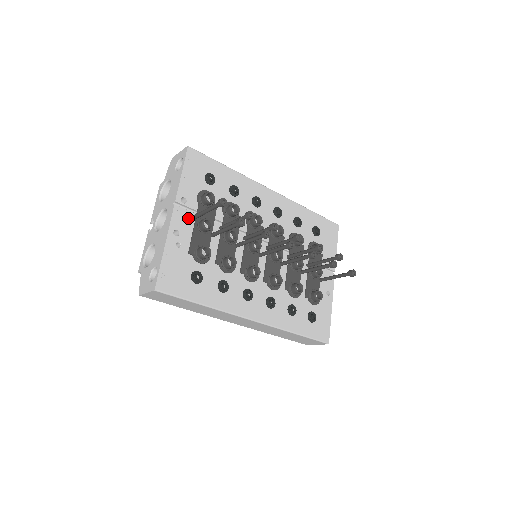
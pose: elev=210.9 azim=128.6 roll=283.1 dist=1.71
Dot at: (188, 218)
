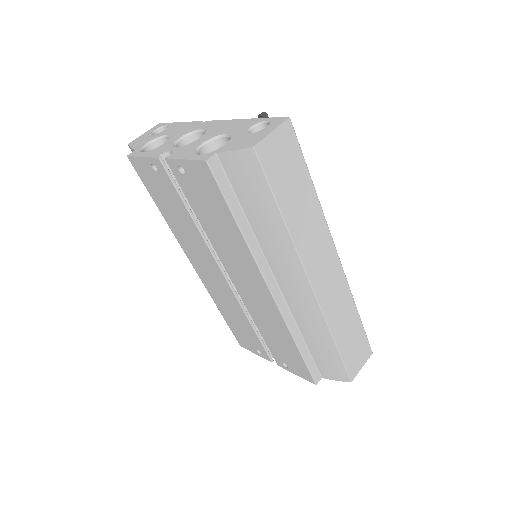
Dot at: occluded
